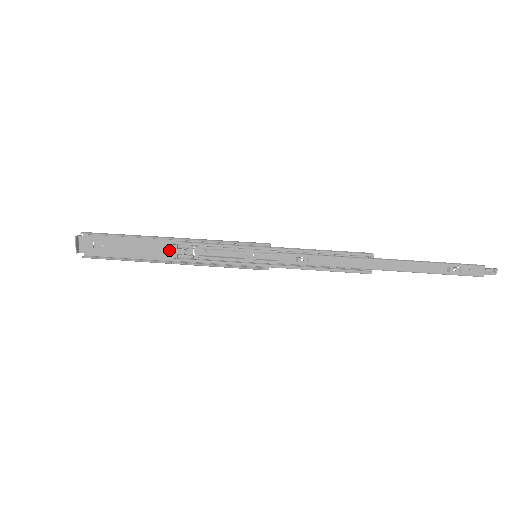
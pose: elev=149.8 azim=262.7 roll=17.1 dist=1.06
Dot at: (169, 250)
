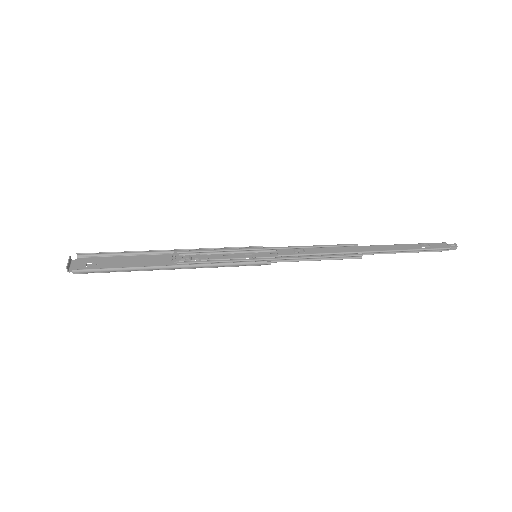
Dot at: (169, 261)
